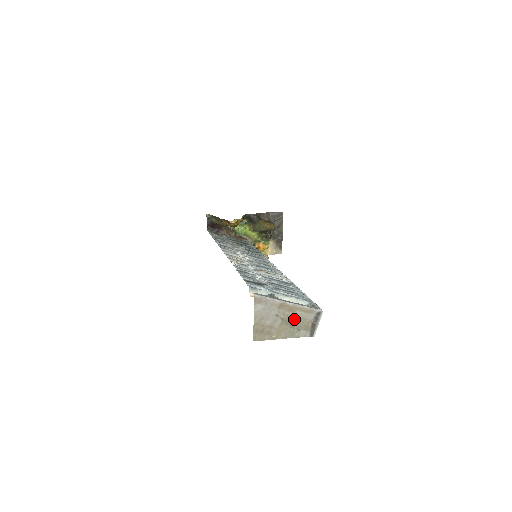
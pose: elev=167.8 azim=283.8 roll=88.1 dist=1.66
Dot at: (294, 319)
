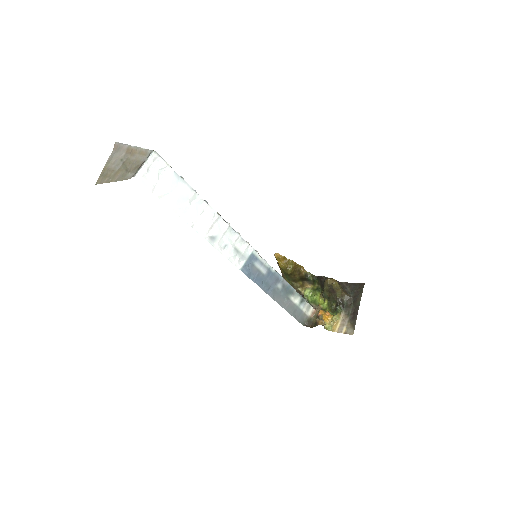
Dot at: (131, 162)
